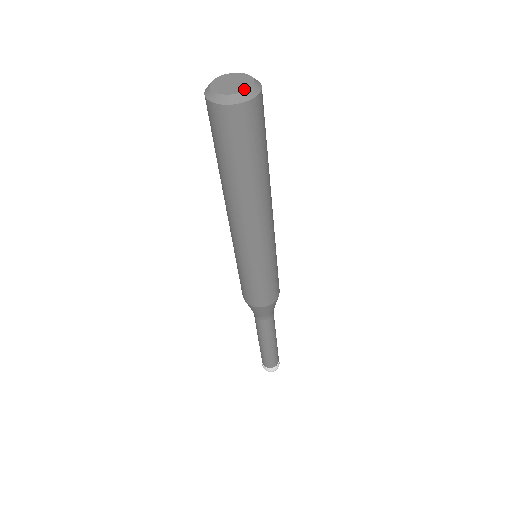
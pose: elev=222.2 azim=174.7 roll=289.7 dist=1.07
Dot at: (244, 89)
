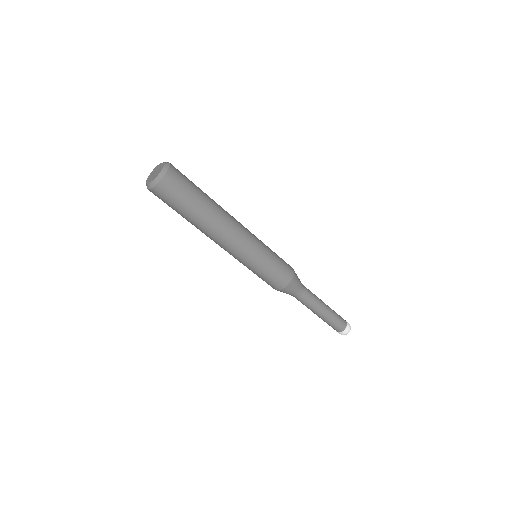
Dot at: (154, 178)
